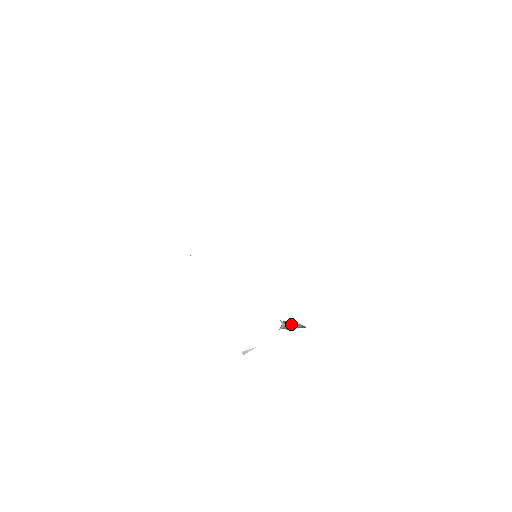
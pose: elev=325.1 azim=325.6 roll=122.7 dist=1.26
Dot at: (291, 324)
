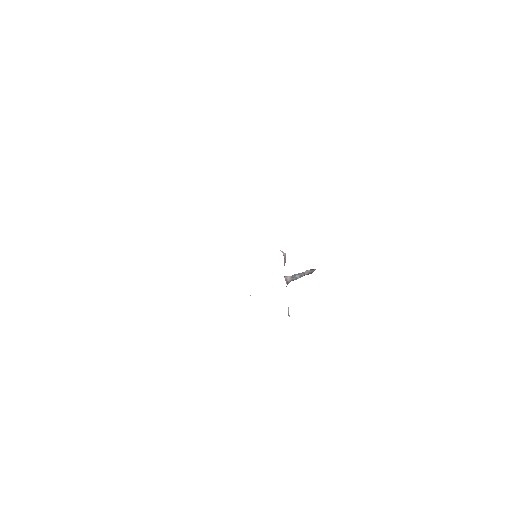
Dot at: (298, 274)
